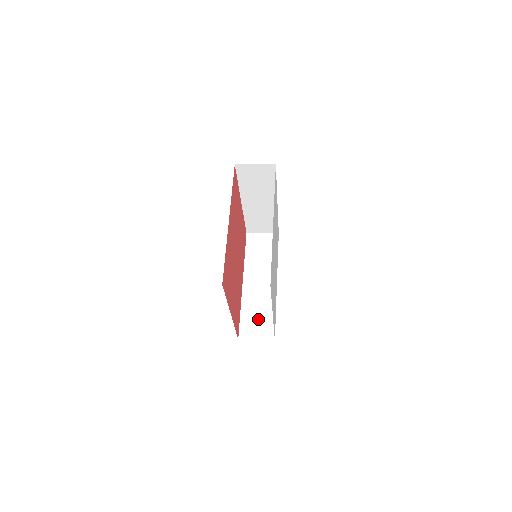
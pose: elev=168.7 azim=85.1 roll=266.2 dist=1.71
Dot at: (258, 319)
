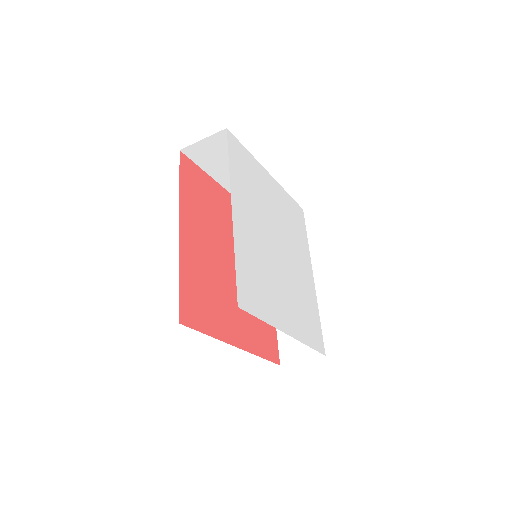
Dot at: occluded
